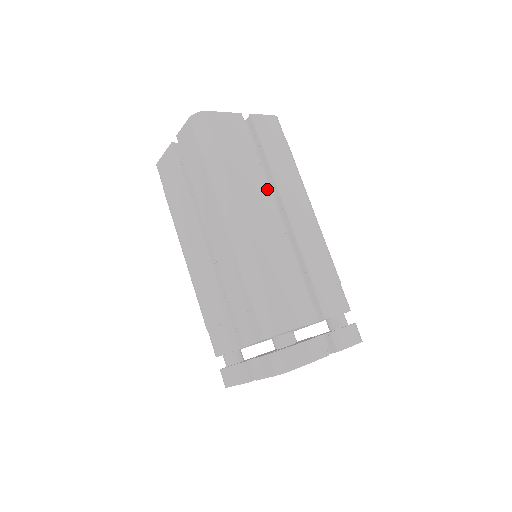
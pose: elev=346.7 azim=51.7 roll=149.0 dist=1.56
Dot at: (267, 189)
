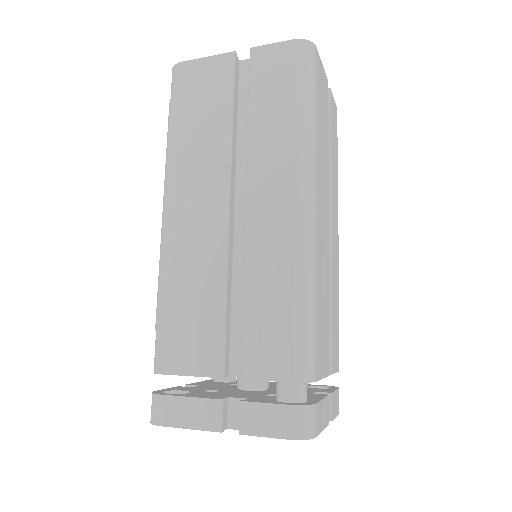
Dot at: (226, 168)
